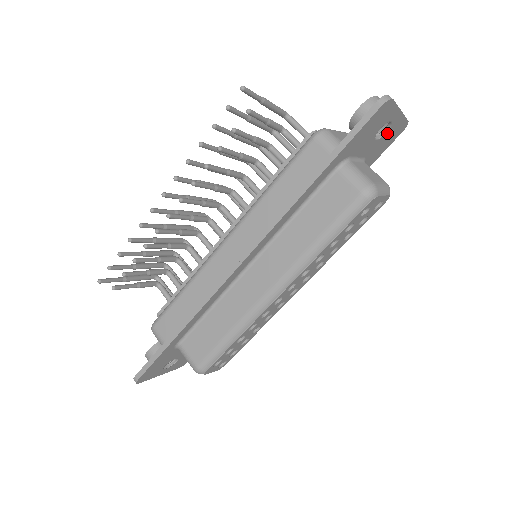
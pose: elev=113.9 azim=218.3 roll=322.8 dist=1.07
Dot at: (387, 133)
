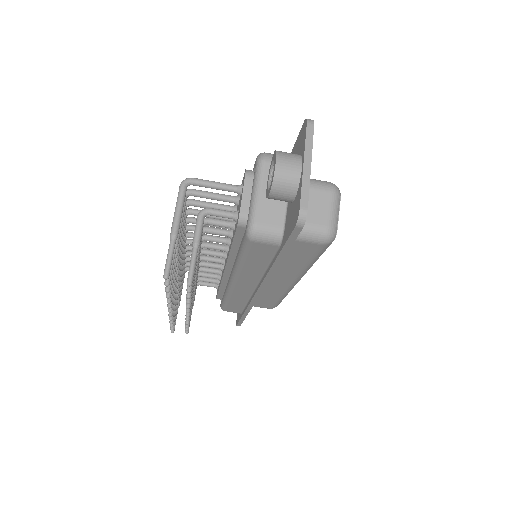
Dot at: occluded
